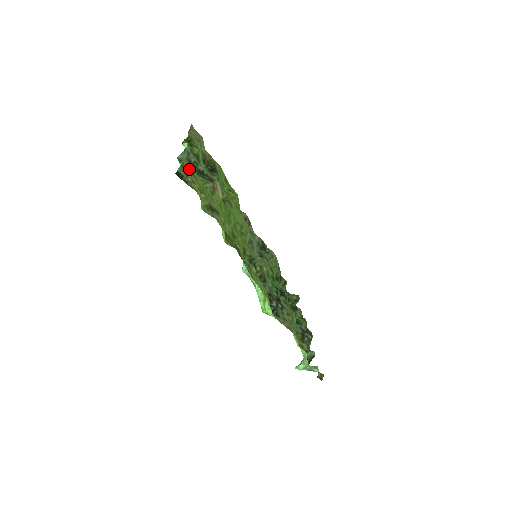
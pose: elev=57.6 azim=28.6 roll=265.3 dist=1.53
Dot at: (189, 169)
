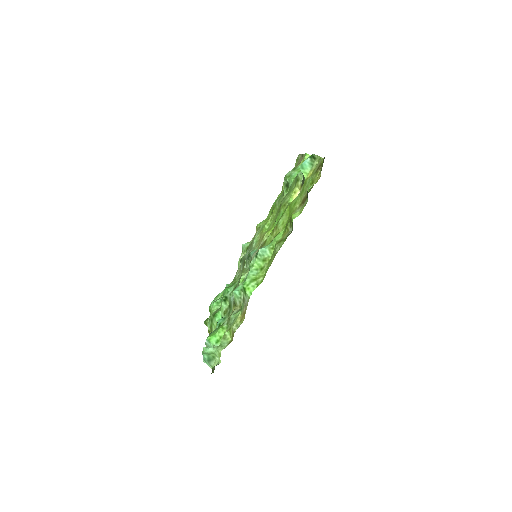
Dot at: occluded
